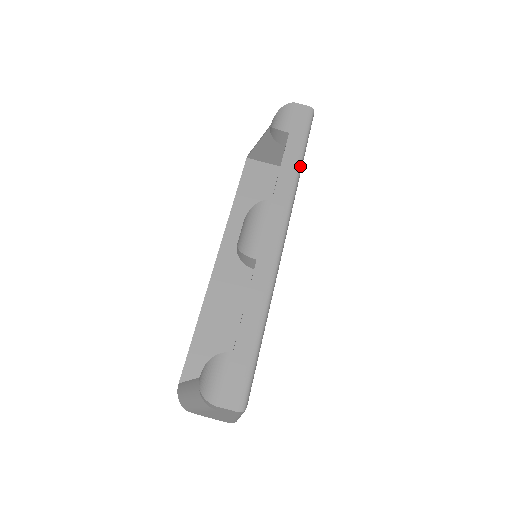
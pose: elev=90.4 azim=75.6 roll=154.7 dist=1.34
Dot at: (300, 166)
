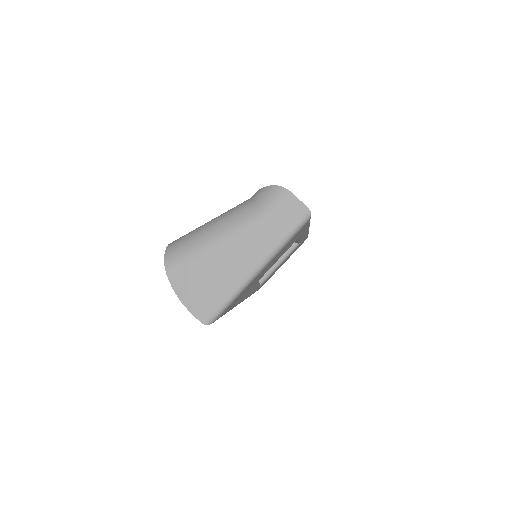
Dot at: occluded
